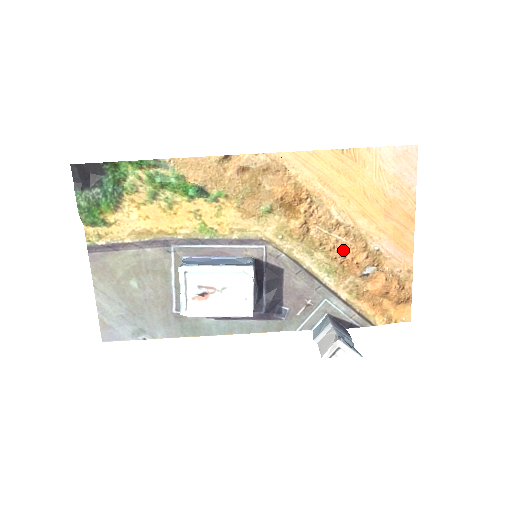
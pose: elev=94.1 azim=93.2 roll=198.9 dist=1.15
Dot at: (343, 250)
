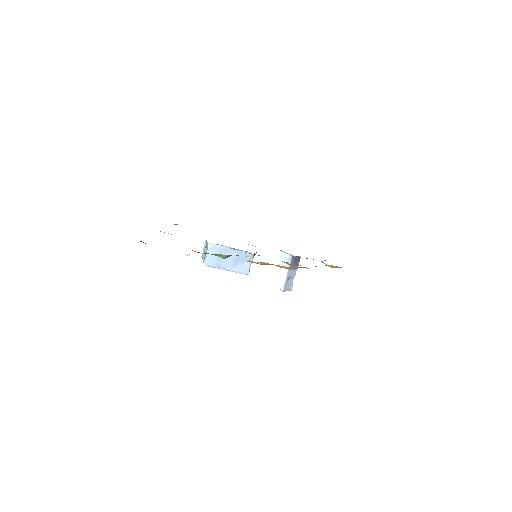
Dot at: occluded
